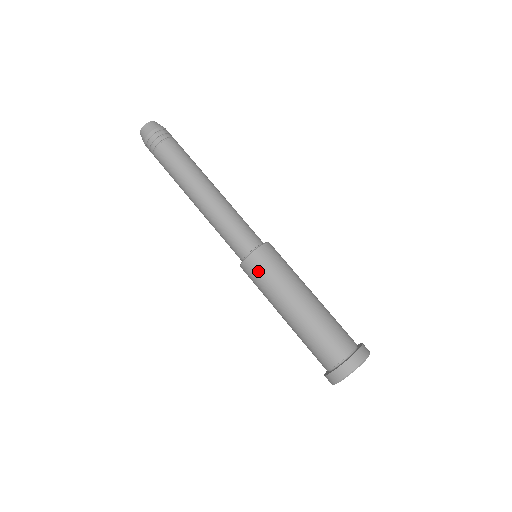
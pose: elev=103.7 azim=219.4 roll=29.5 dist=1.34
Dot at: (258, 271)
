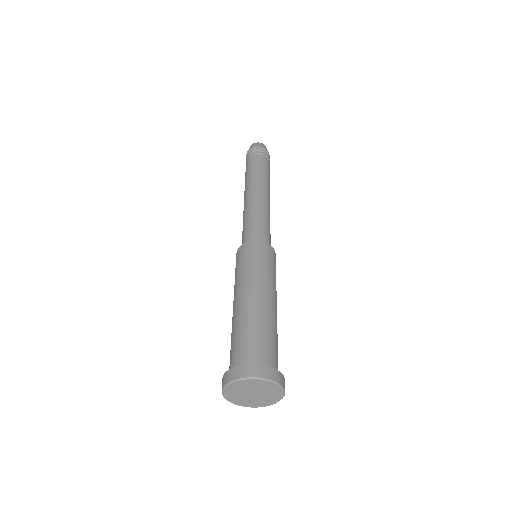
Dot at: (254, 254)
